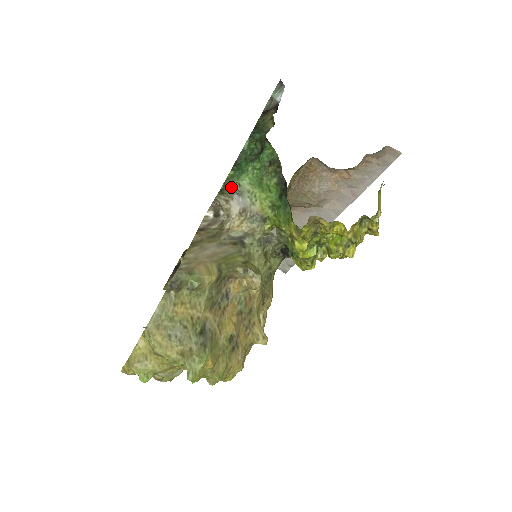
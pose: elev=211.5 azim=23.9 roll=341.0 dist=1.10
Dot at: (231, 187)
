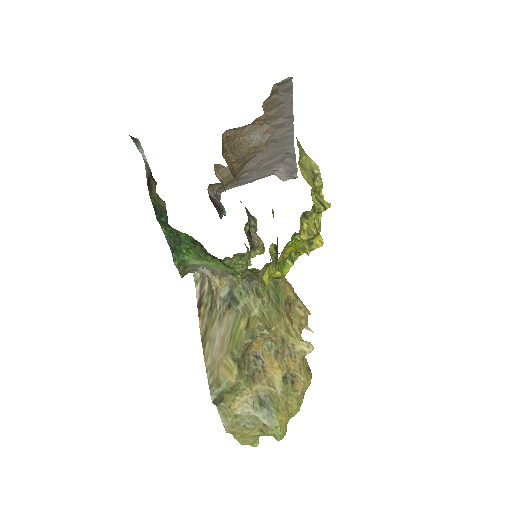
Dot at: (187, 267)
